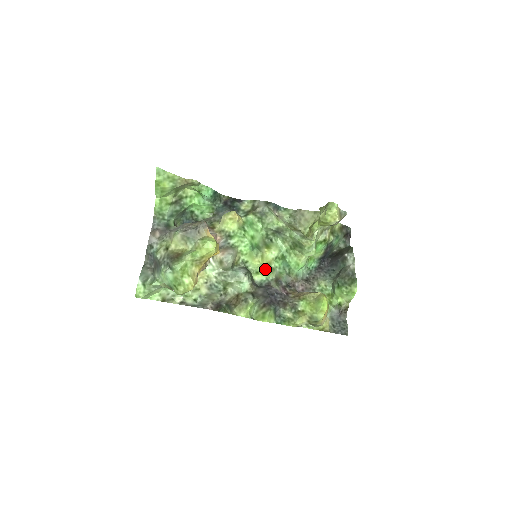
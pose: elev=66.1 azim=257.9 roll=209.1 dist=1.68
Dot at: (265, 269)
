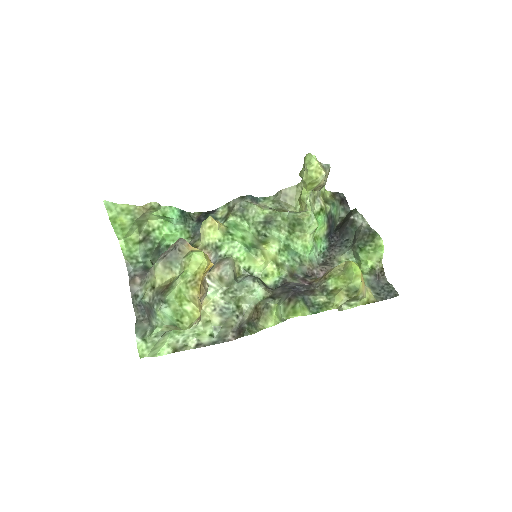
Dot at: (273, 268)
